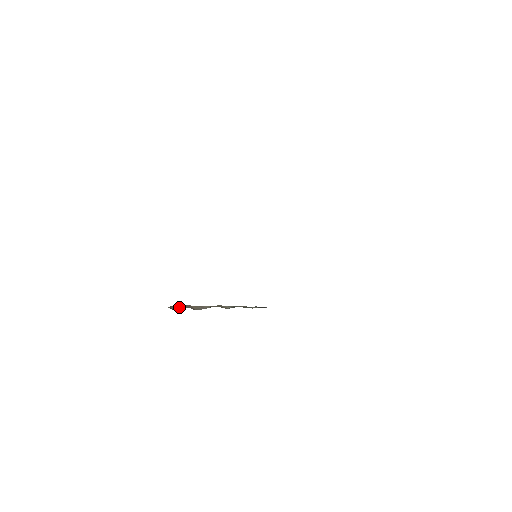
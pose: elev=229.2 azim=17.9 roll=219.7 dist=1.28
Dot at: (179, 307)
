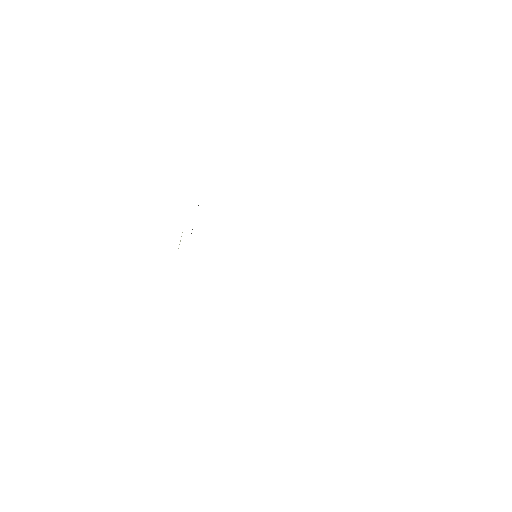
Dot at: occluded
